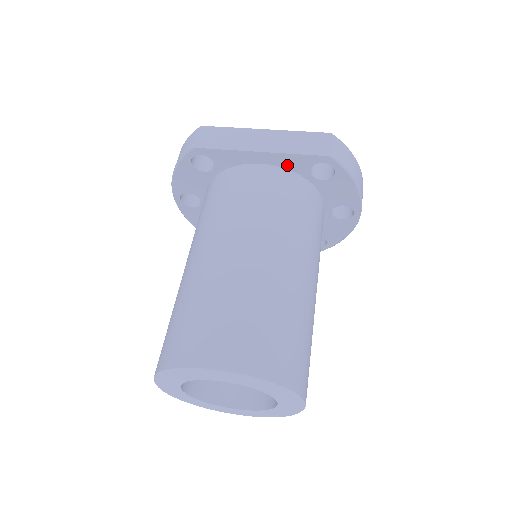
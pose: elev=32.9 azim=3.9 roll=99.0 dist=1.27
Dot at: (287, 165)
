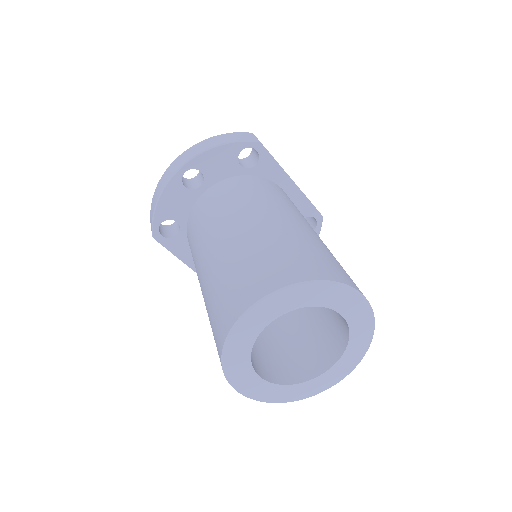
Dot at: (296, 204)
